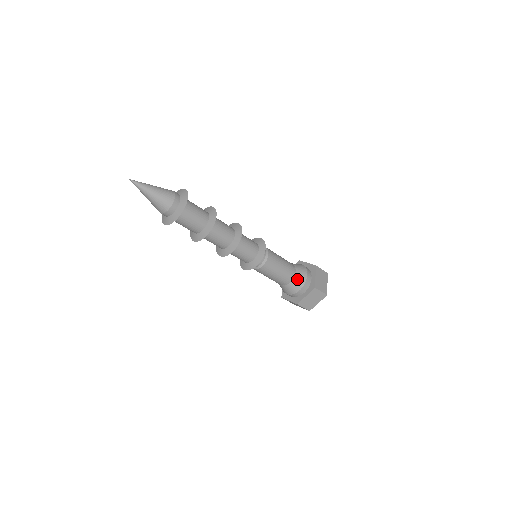
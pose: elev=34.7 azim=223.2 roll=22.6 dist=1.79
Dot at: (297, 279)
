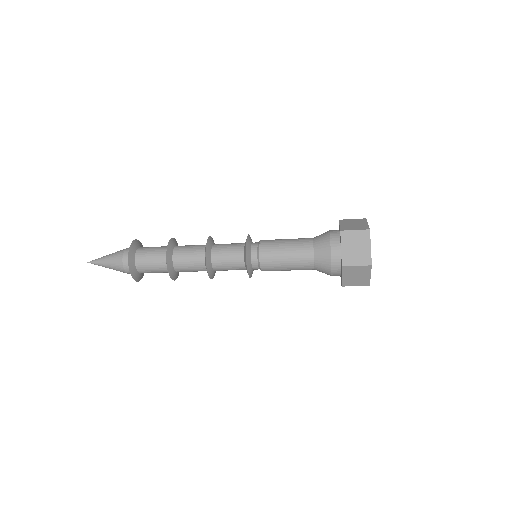
Dot at: (319, 271)
